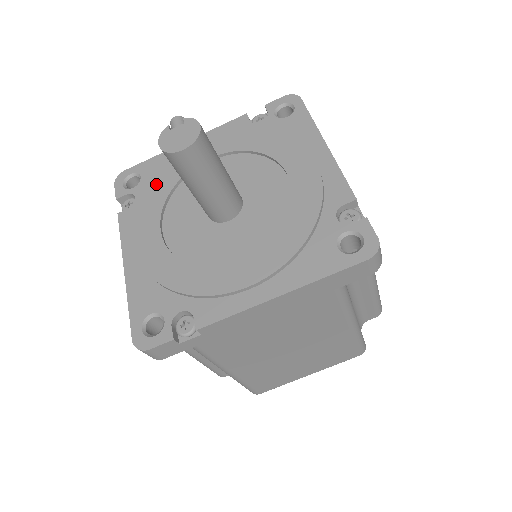
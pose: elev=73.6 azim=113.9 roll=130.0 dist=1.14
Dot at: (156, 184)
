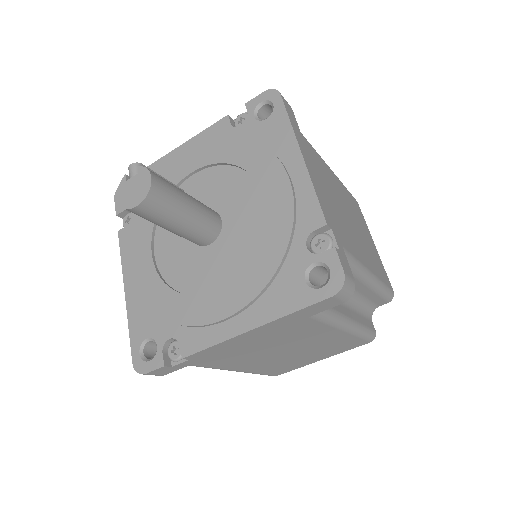
Dot at: occluded
